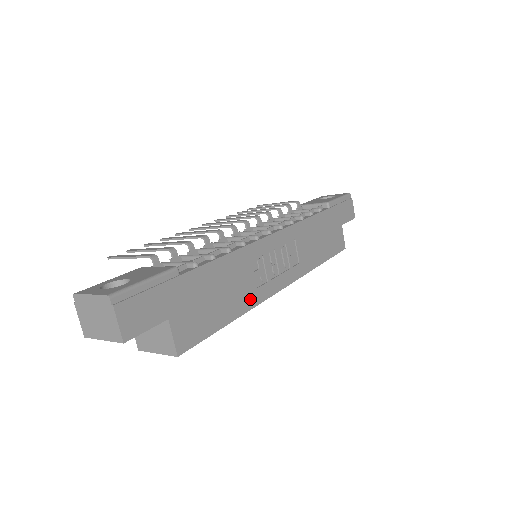
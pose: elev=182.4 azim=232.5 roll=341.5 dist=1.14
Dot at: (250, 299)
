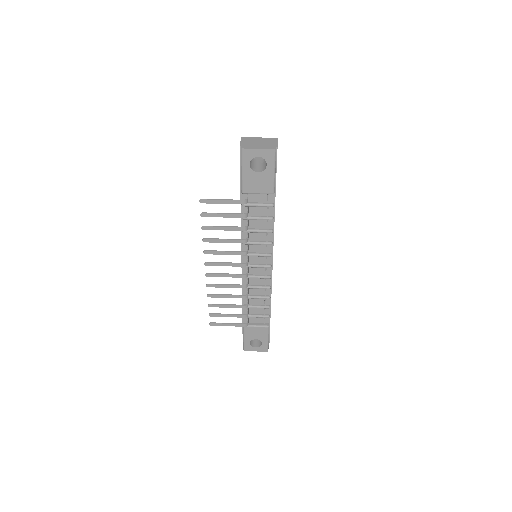
Dot at: occluded
